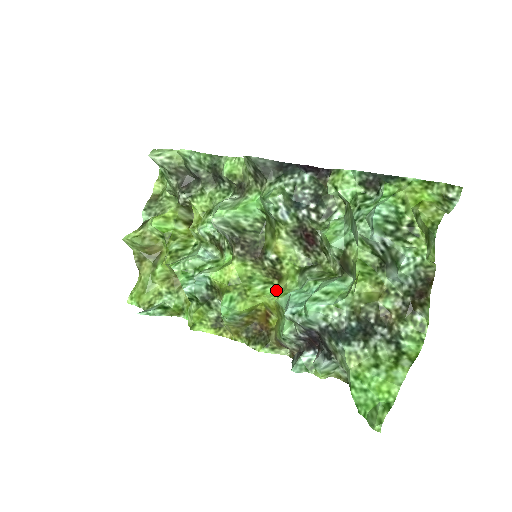
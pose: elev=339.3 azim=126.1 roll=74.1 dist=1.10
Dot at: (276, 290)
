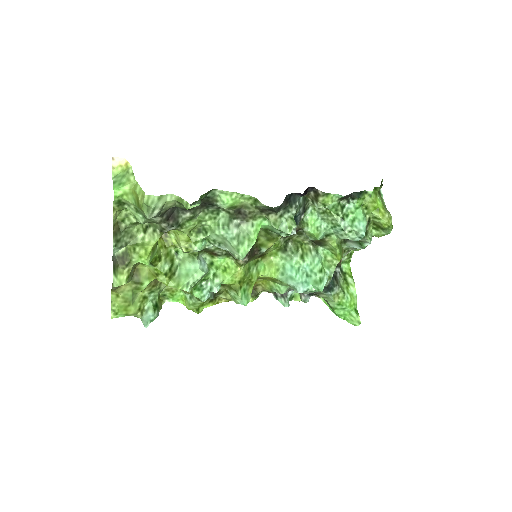
Dot at: (262, 264)
